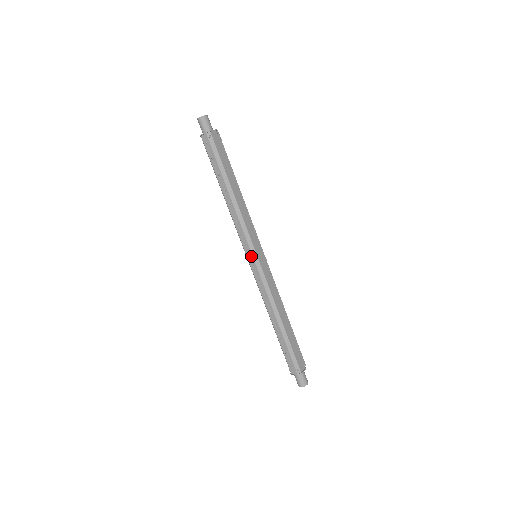
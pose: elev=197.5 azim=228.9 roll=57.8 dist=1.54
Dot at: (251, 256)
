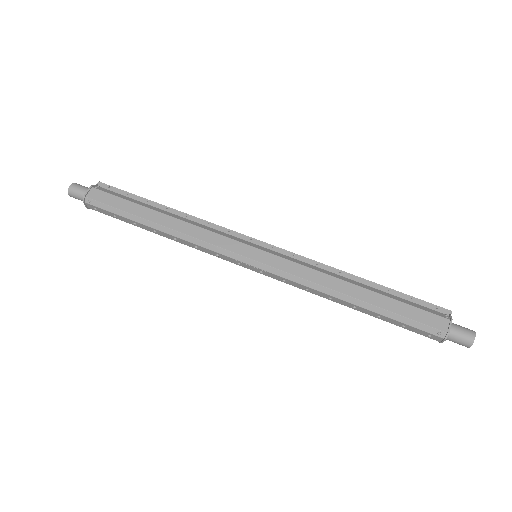
Dot at: (246, 265)
